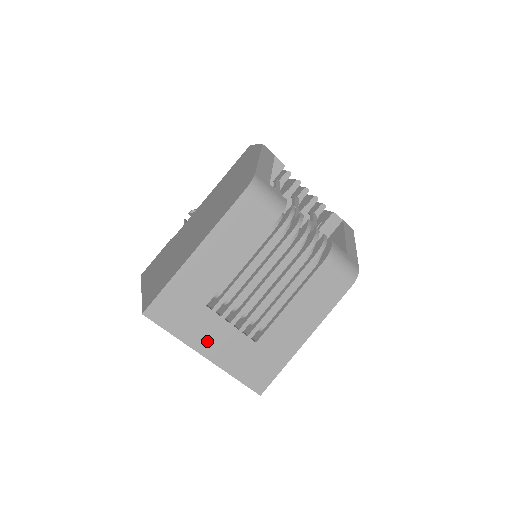
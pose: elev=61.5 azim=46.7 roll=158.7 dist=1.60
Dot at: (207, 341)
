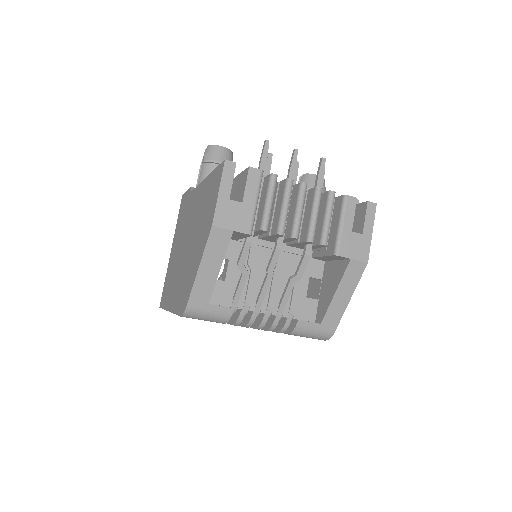
Dot at: occluded
